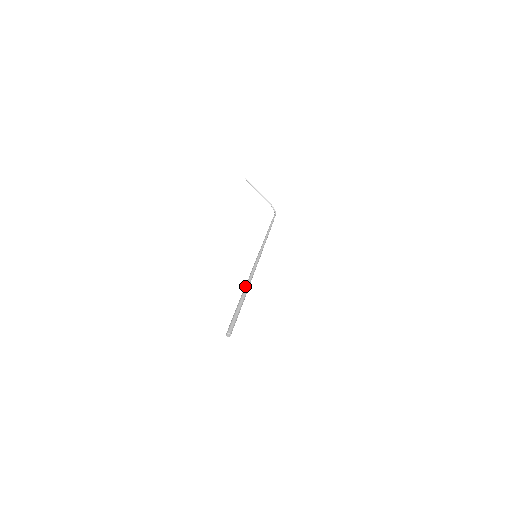
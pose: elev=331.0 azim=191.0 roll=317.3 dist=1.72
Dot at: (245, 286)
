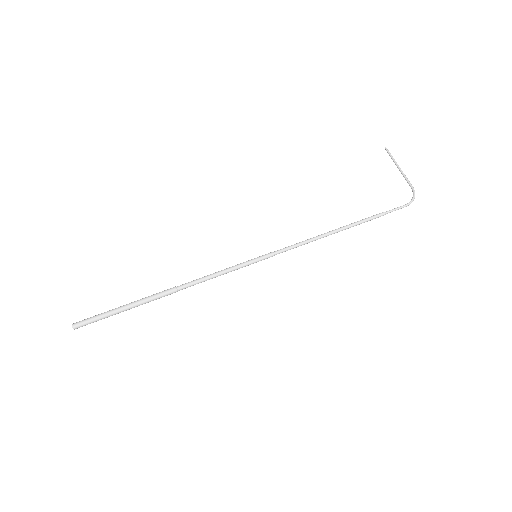
Dot at: occluded
